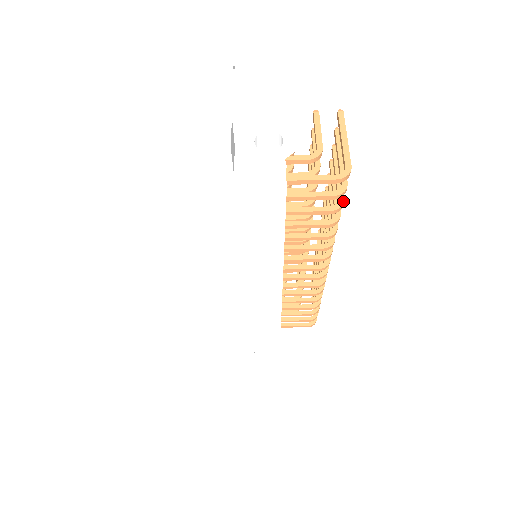
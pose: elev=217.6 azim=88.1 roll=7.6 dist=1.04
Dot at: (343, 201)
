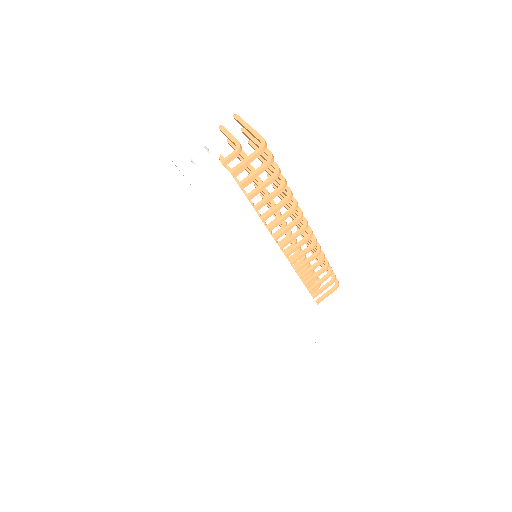
Dot at: (278, 166)
